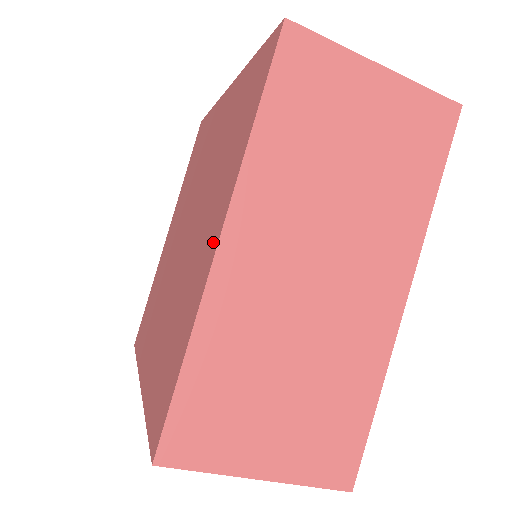
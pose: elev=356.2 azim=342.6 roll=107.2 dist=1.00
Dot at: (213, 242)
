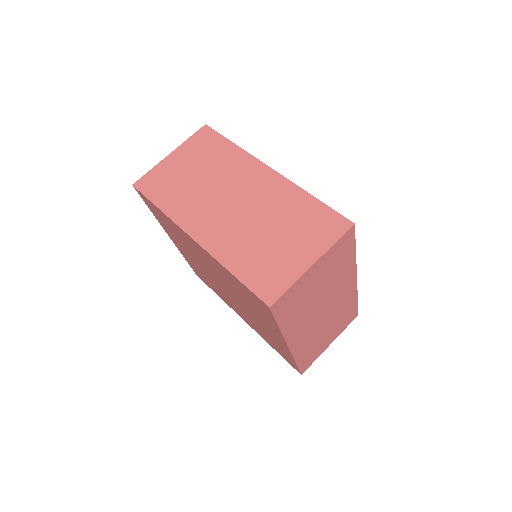
Dot at: (282, 343)
